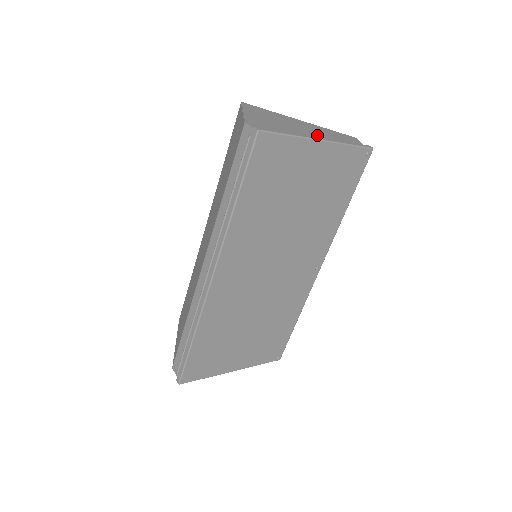
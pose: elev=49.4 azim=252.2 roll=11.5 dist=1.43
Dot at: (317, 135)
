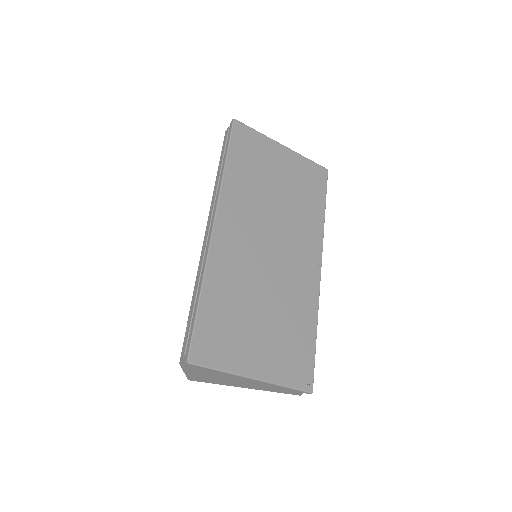
Dot at: occluded
